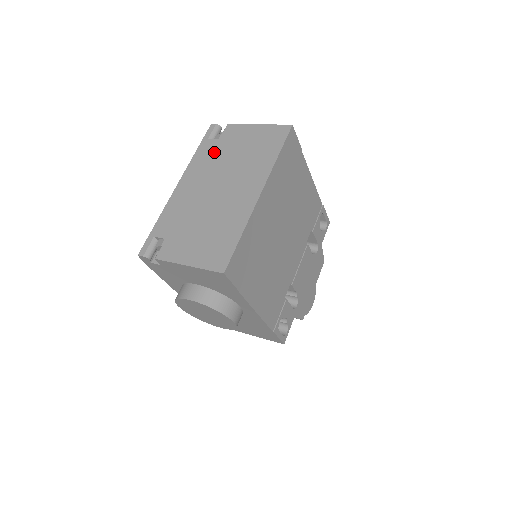
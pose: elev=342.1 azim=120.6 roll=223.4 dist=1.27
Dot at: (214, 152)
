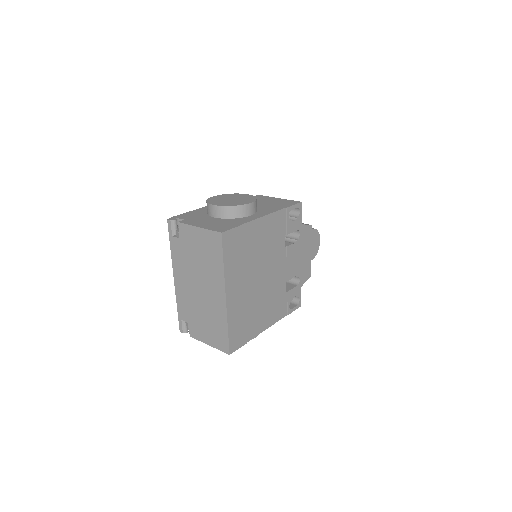
Dot at: (182, 252)
